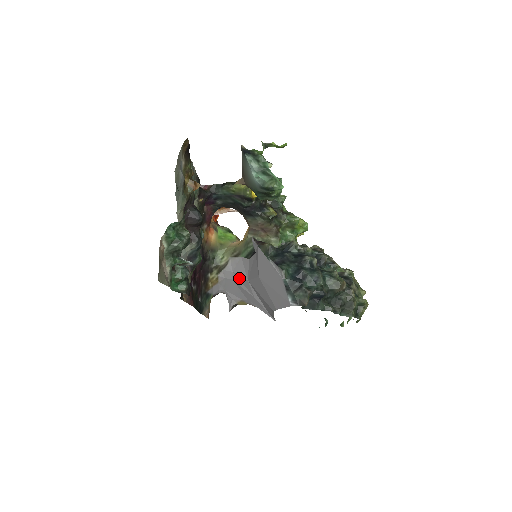
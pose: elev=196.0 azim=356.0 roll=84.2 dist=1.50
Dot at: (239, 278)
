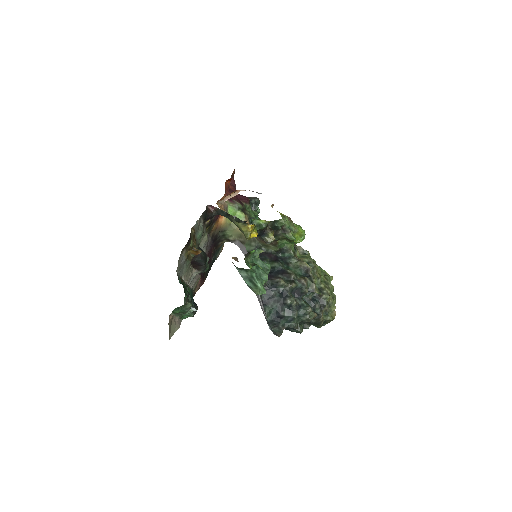
Dot at: occluded
